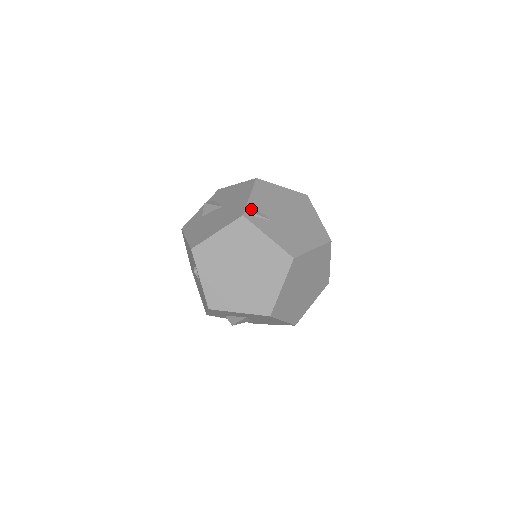
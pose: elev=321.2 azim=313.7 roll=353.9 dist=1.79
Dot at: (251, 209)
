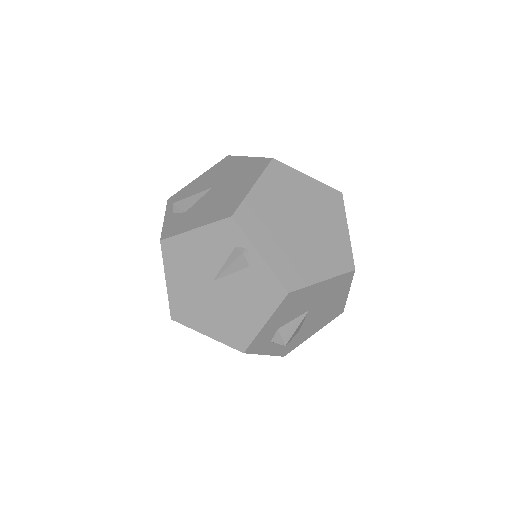
Dot at: occluded
